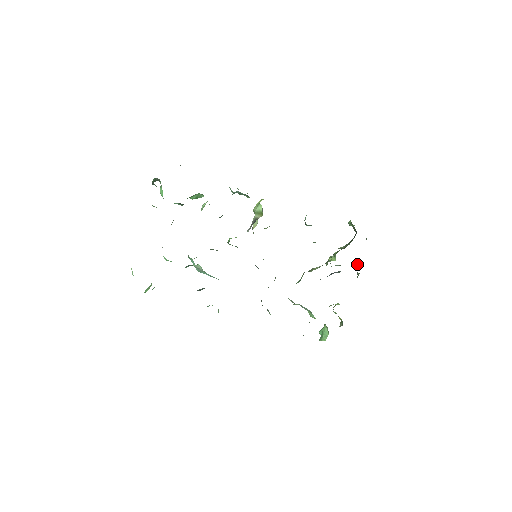
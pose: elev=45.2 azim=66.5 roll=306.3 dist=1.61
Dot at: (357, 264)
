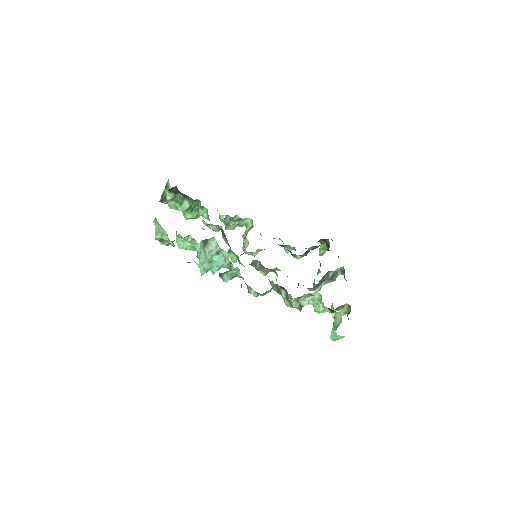
Dot at: (339, 272)
